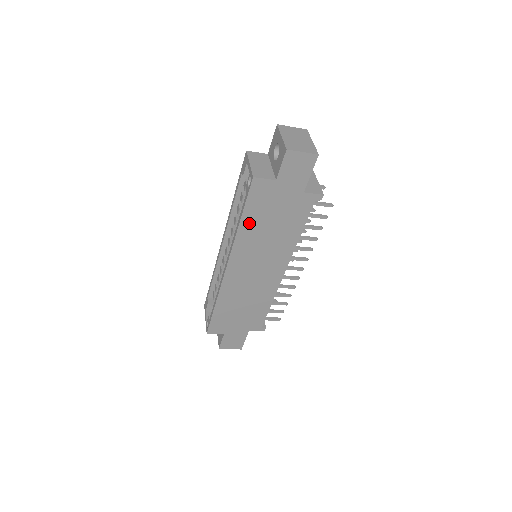
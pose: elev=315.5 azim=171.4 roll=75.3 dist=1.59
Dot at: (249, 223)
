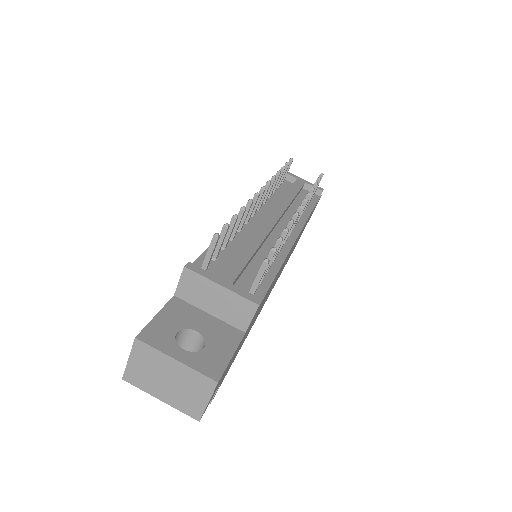
Dot at: occluded
